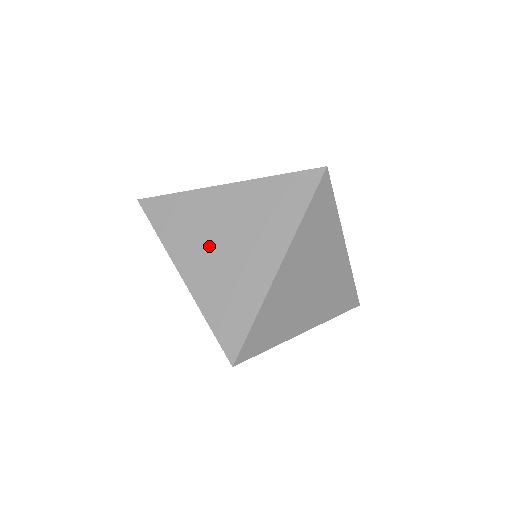
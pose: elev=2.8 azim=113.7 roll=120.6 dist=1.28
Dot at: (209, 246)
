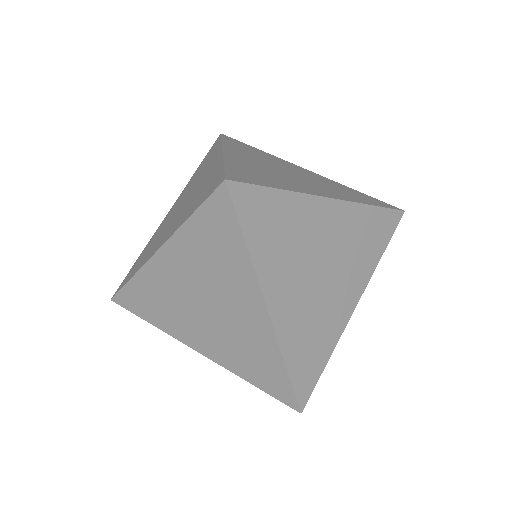
Dot at: (195, 317)
